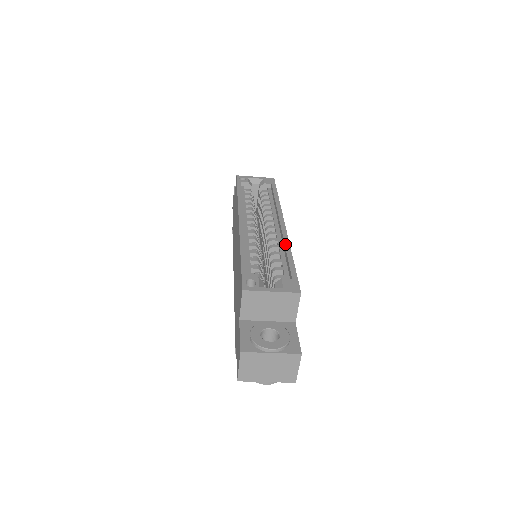
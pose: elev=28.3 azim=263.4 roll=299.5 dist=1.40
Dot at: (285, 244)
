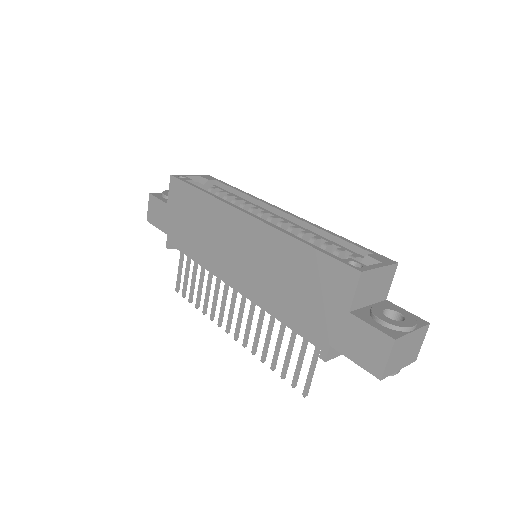
Dot at: (318, 227)
